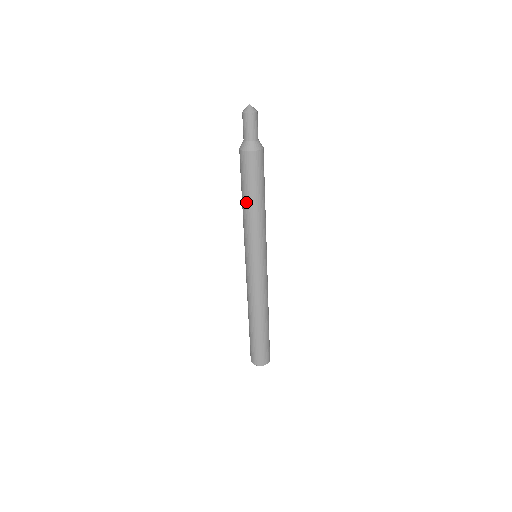
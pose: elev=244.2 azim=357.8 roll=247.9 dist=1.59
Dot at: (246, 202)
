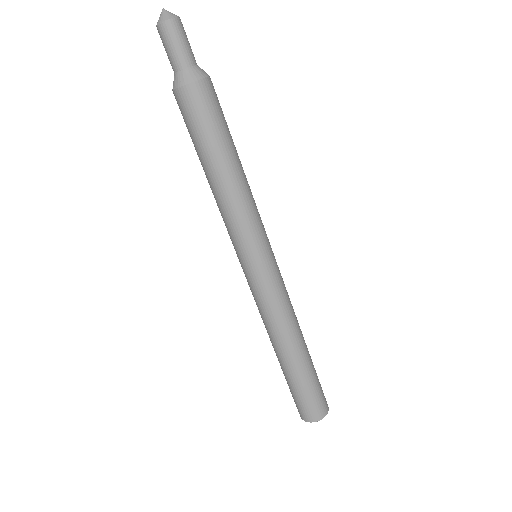
Dot at: (207, 173)
